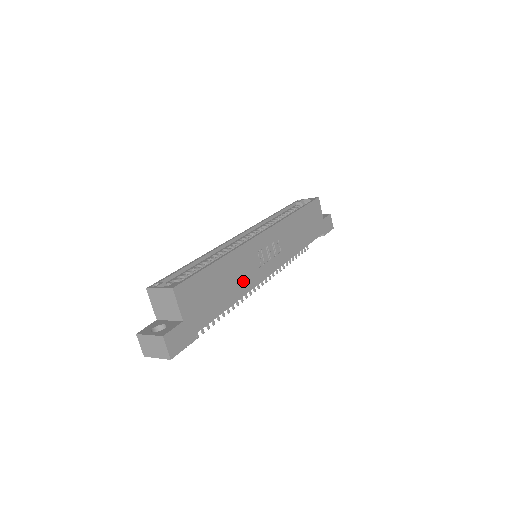
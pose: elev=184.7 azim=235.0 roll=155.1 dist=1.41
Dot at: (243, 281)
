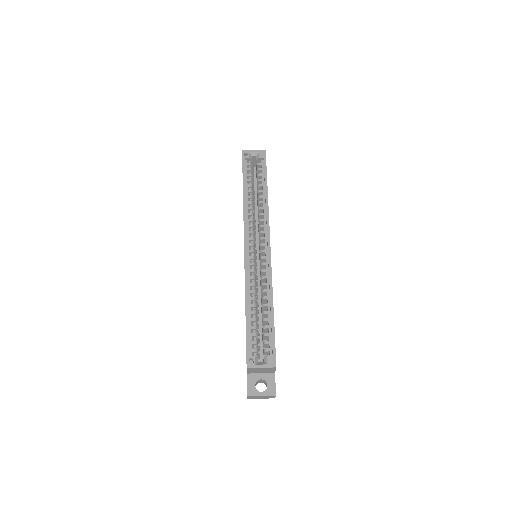
Dot at: occluded
